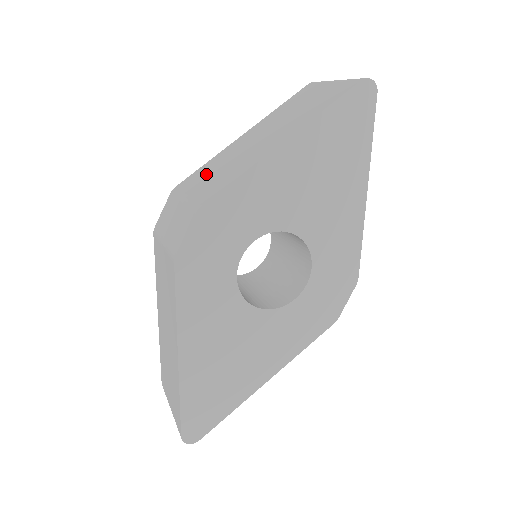
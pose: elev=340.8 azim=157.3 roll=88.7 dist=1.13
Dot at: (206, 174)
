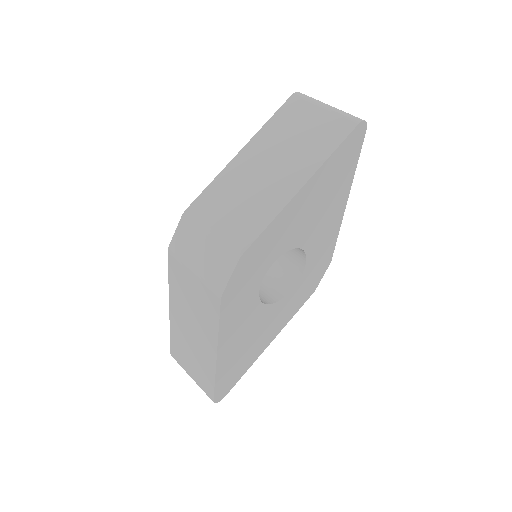
Dot at: (222, 204)
